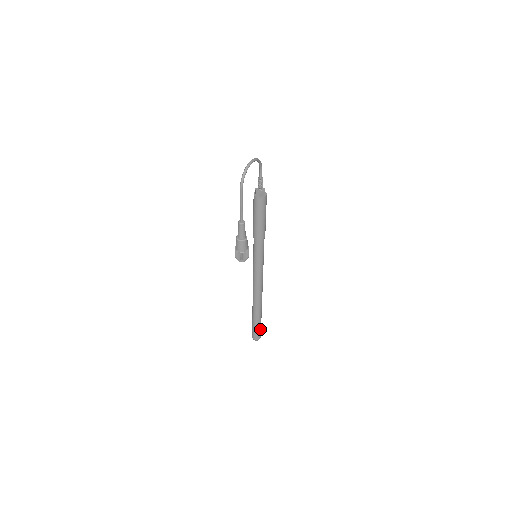
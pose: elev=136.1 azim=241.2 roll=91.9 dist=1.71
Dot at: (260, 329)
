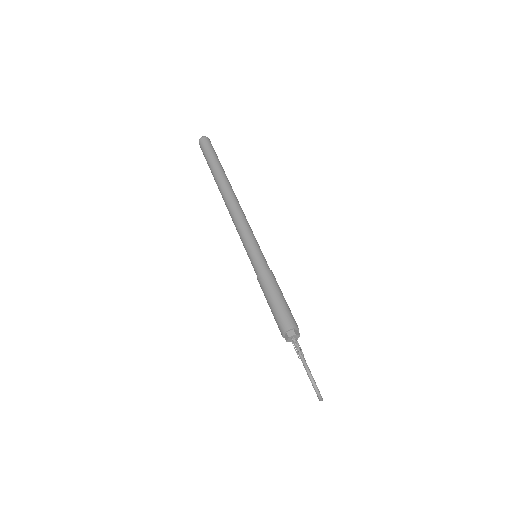
Dot at: occluded
